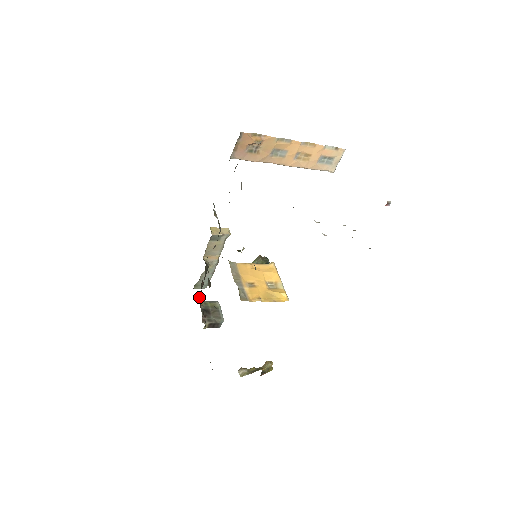
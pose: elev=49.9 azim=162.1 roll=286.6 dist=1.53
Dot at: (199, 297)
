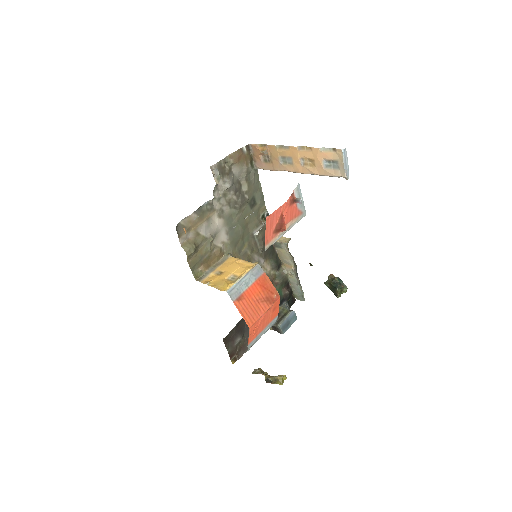
Dot at: (286, 304)
